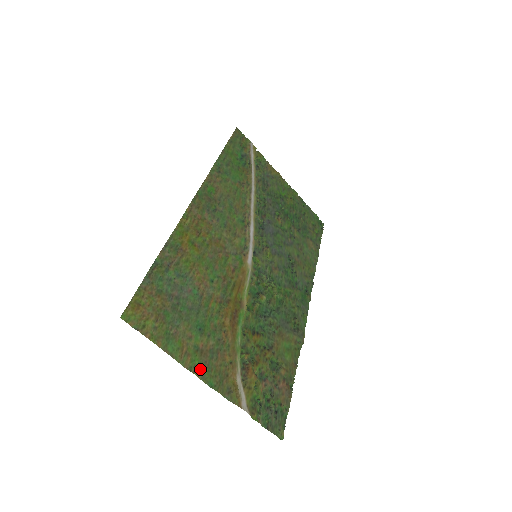
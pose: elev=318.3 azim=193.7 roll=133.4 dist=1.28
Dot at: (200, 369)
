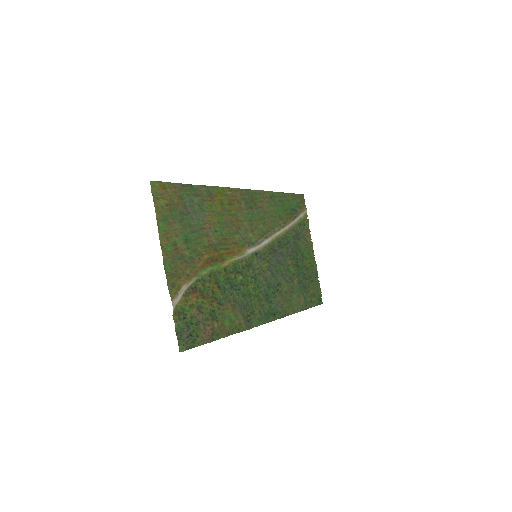
Dot at: (167, 254)
